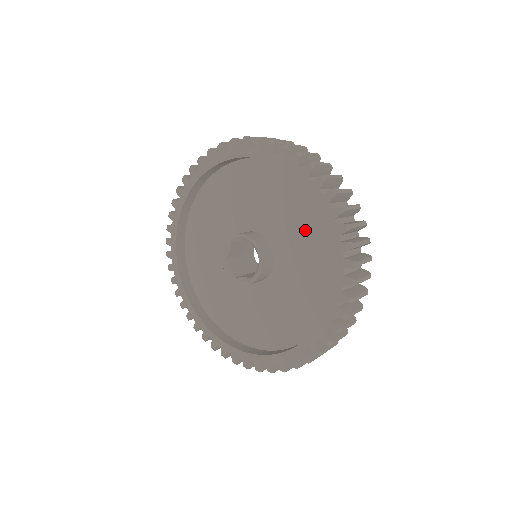
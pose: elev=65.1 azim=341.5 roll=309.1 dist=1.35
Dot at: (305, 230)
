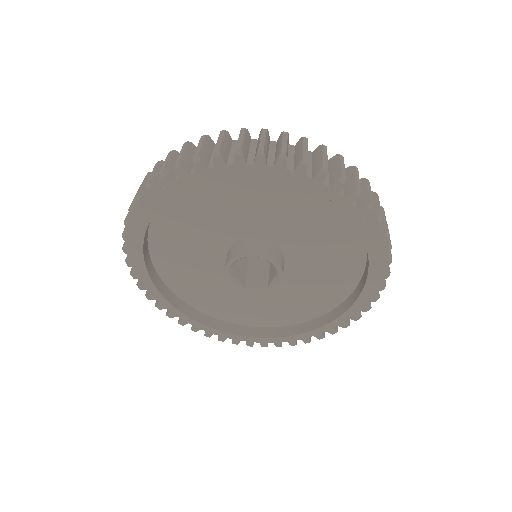
Dot at: (259, 198)
